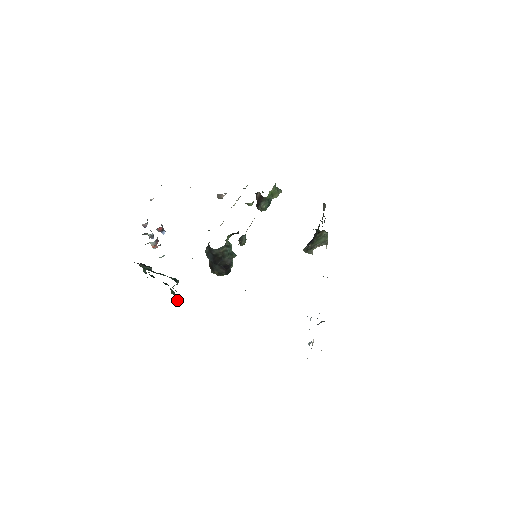
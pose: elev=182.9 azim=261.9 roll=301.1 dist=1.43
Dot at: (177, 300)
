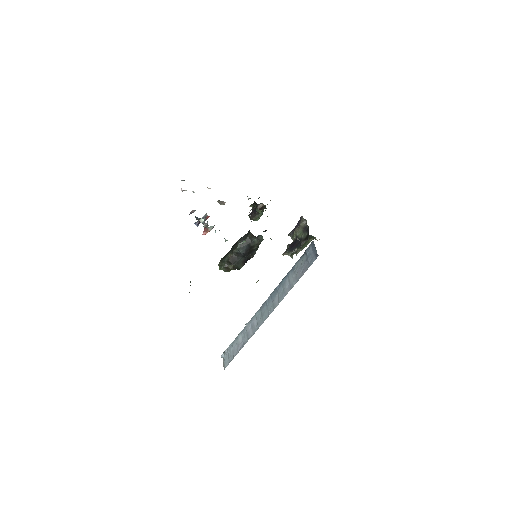
Dot at: occluded
